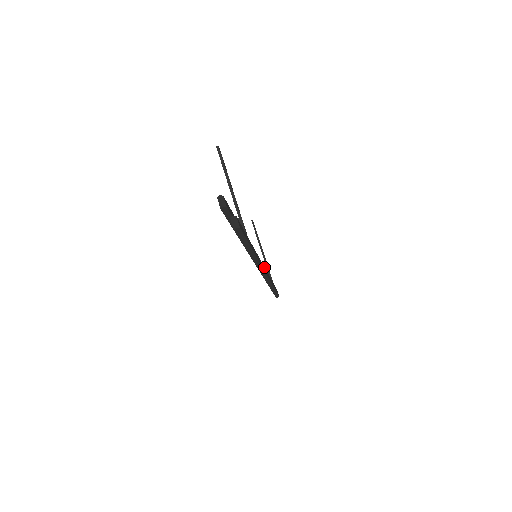
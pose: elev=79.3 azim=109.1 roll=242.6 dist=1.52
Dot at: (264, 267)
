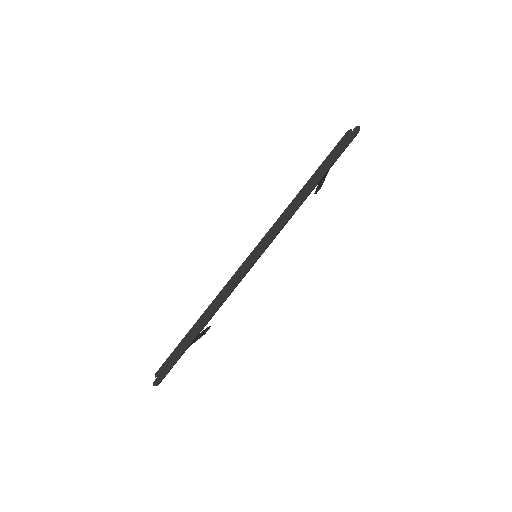
Dot at: occluded
